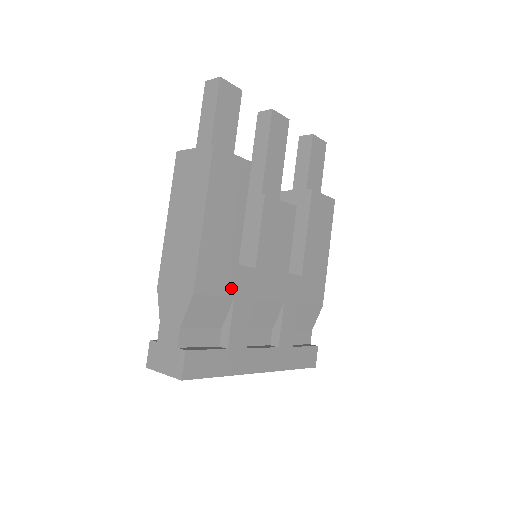
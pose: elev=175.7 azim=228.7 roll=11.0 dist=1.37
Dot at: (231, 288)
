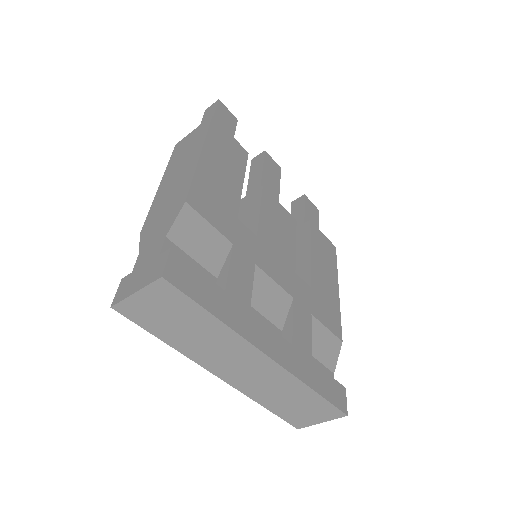
Dot at: (229, 232)
